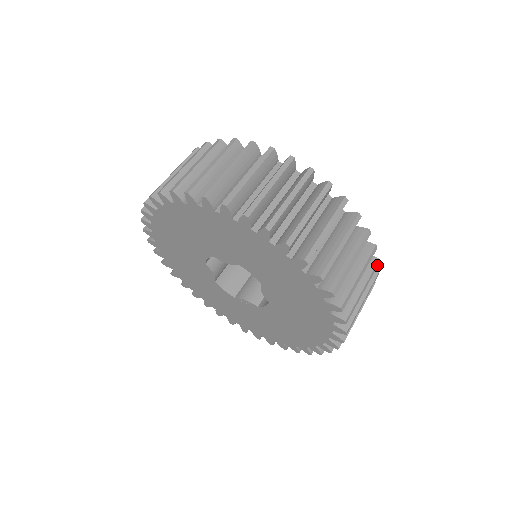
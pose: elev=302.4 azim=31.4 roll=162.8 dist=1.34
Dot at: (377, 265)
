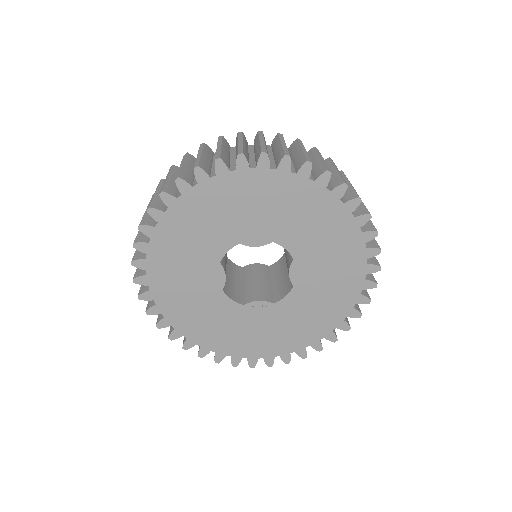
Dot at: occluded
